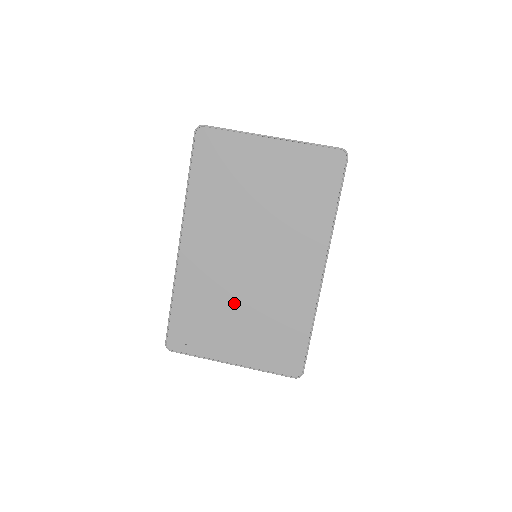
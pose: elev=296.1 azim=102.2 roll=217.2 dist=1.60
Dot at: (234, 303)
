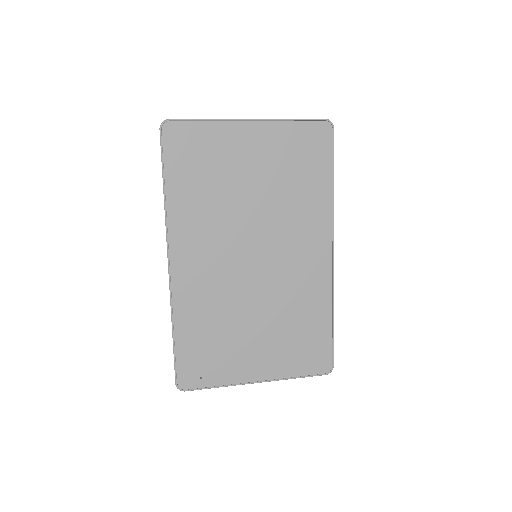
Dot at: (246, 314)
